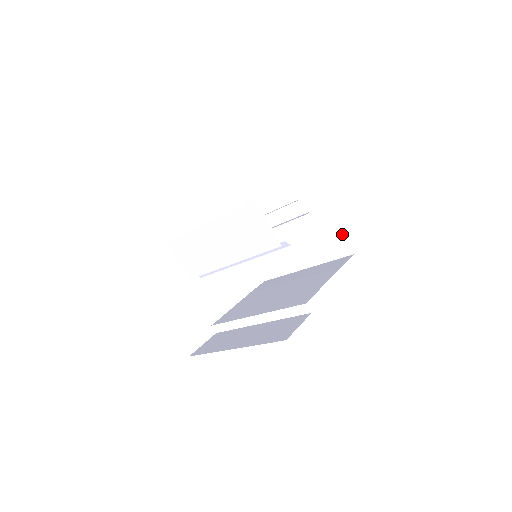
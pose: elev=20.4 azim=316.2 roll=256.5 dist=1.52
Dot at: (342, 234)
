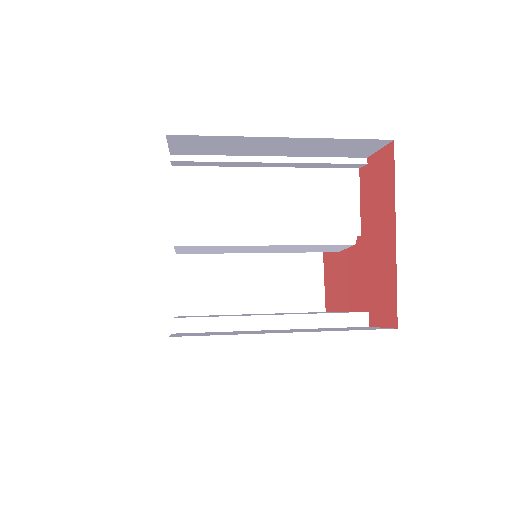
Dot at: (322, 285)
